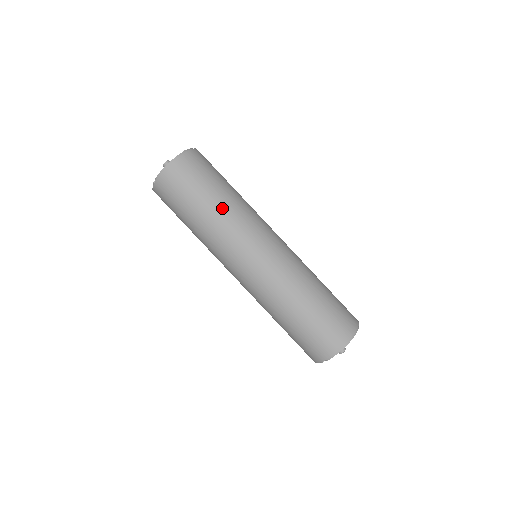
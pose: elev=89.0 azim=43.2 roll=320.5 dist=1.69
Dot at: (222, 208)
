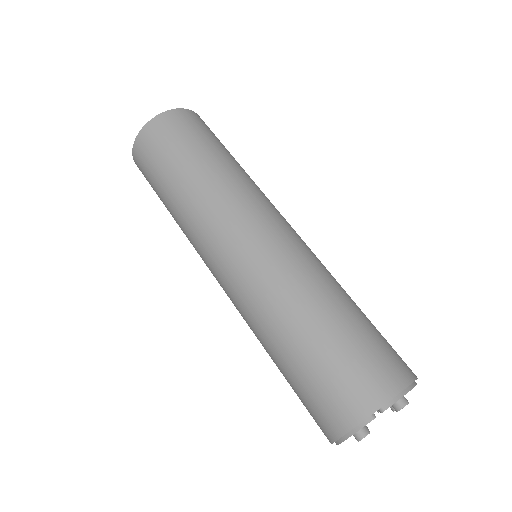
Dot at: (239, 167)
